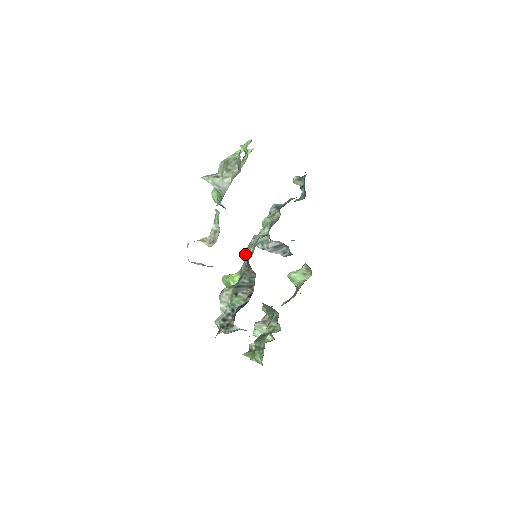
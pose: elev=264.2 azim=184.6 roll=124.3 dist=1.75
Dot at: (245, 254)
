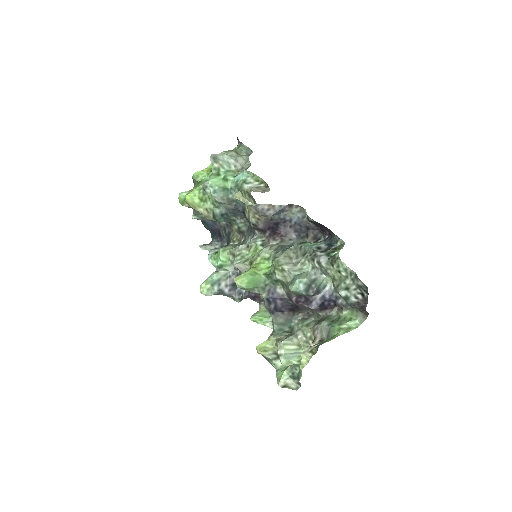
Dot at: (237, 263)
